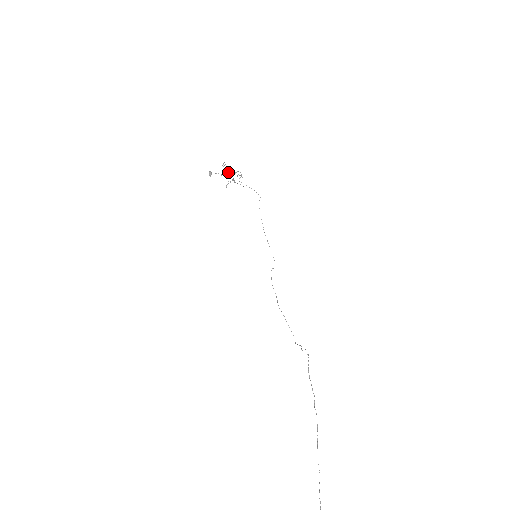
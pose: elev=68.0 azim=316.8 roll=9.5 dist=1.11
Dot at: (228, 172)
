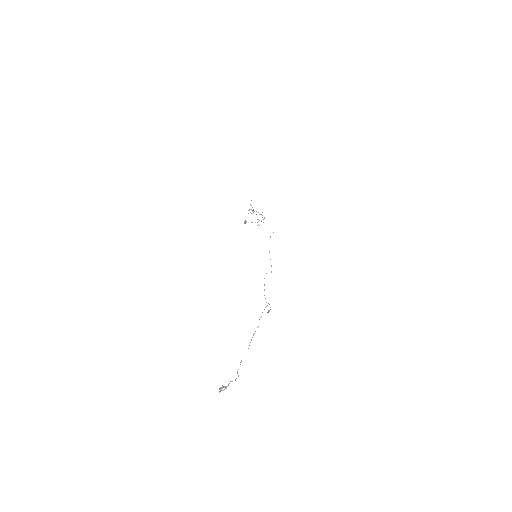
Dot at: occluded
